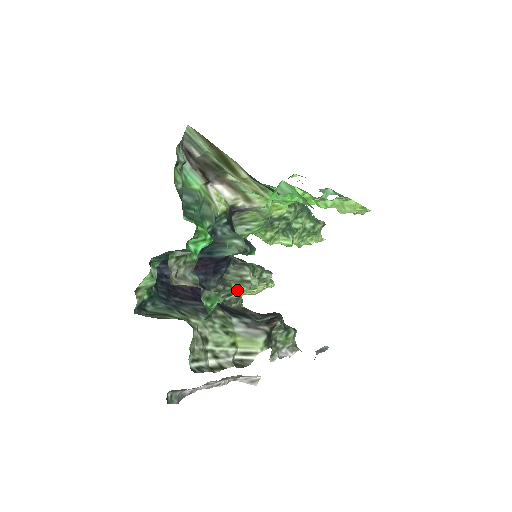
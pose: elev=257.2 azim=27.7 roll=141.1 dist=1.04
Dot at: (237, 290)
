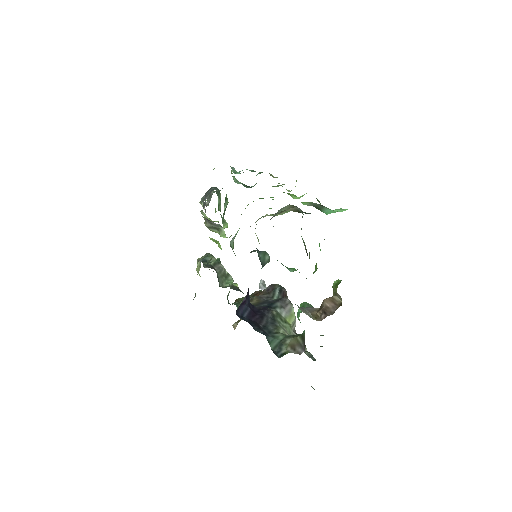
Dot at: occluded
